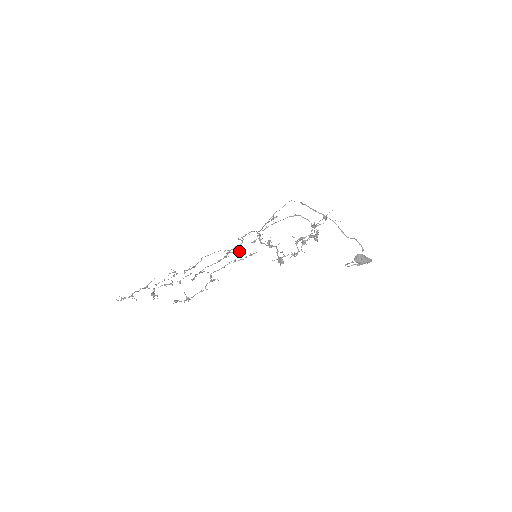
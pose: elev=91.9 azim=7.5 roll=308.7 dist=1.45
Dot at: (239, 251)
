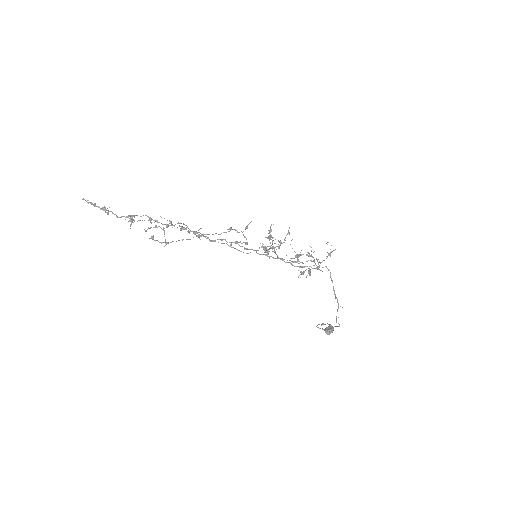
Dot at: (245, 242)
